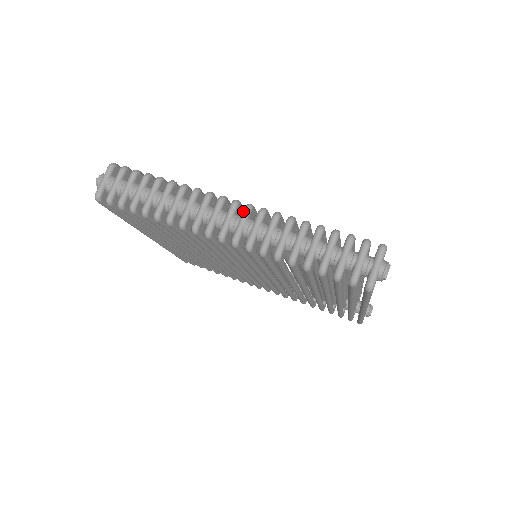
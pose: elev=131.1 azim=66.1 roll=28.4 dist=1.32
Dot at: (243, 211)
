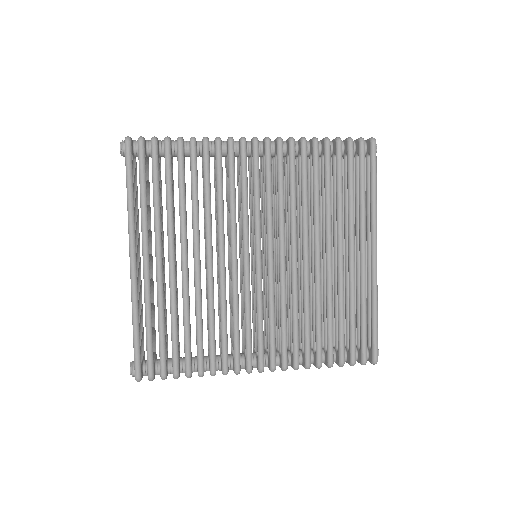
Dot at: occluded
